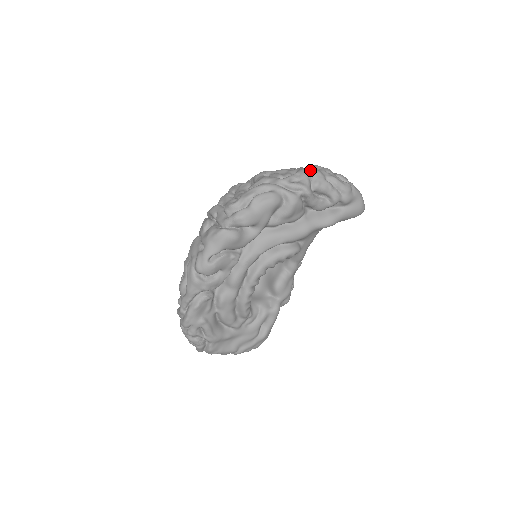
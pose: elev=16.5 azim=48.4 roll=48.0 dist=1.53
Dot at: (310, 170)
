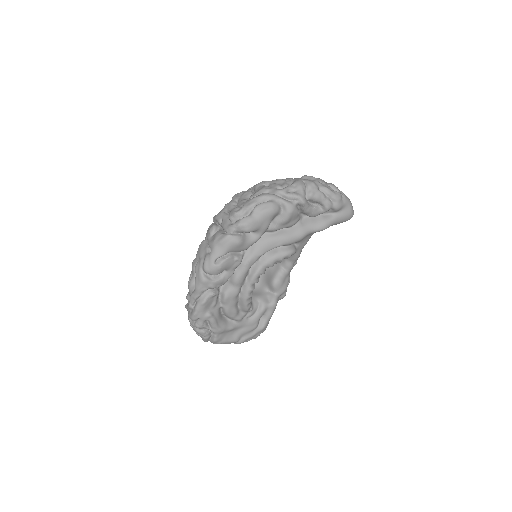
Dot at: (305, 181)
